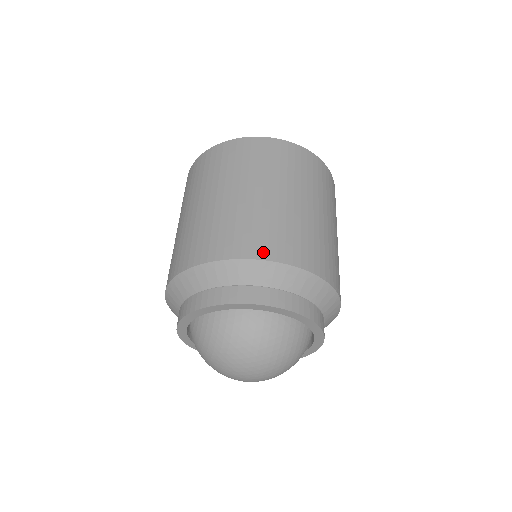
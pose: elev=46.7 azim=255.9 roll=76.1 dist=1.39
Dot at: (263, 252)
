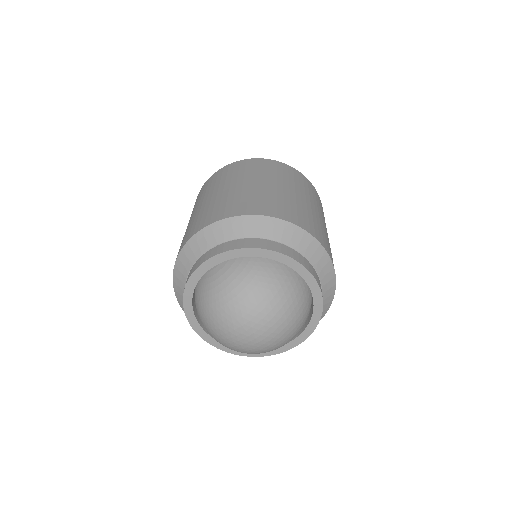
Dot at: (313, 232)
